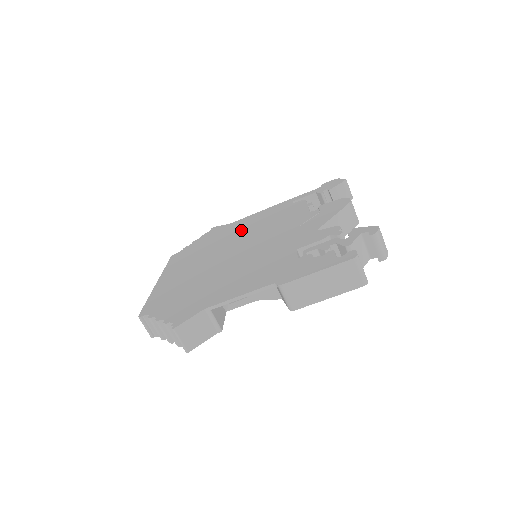
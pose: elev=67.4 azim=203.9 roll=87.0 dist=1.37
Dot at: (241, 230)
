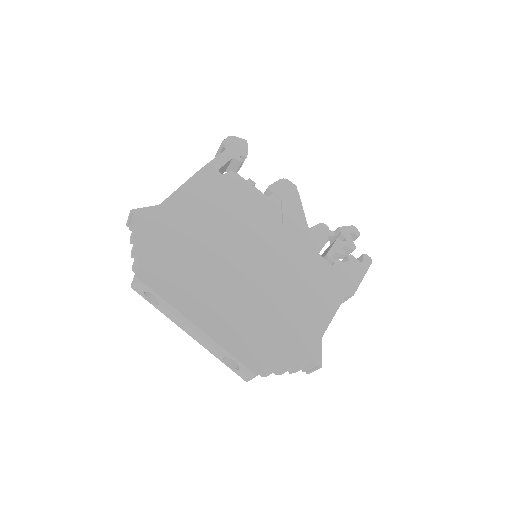
Dot at: (206, 222)
